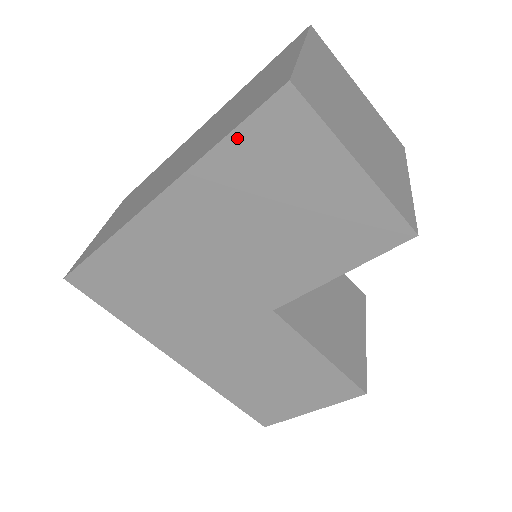
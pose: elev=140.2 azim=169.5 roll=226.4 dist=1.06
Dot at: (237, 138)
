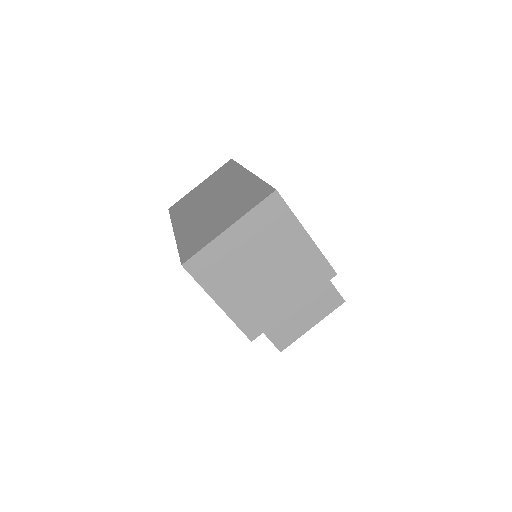
Dot at: occluded
